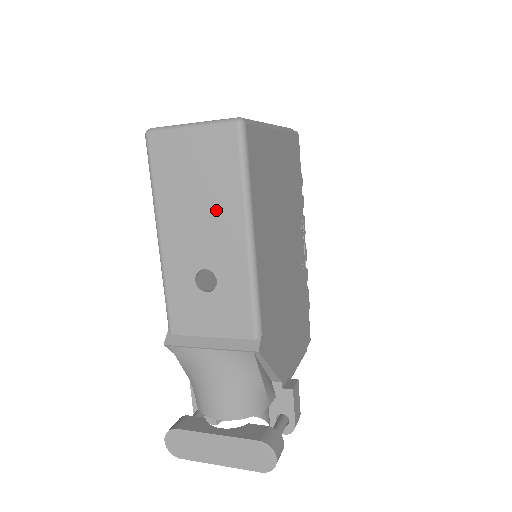
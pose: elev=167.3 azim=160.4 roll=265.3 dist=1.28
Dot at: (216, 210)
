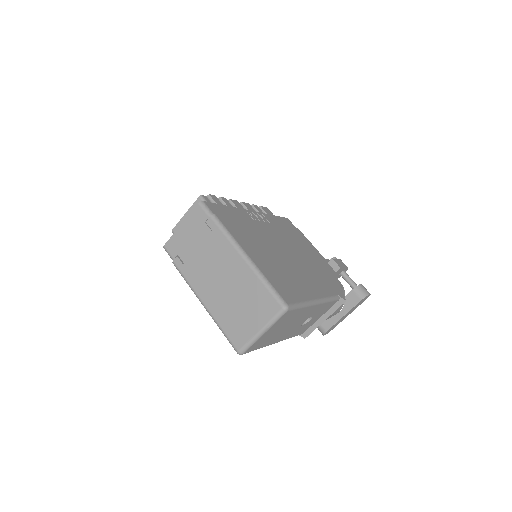
Dot at: (297, 319)
